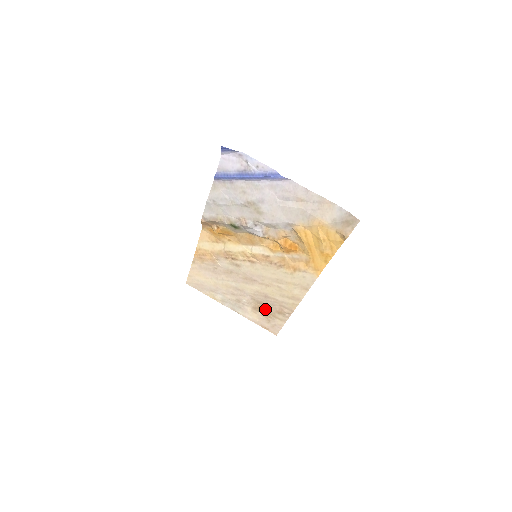
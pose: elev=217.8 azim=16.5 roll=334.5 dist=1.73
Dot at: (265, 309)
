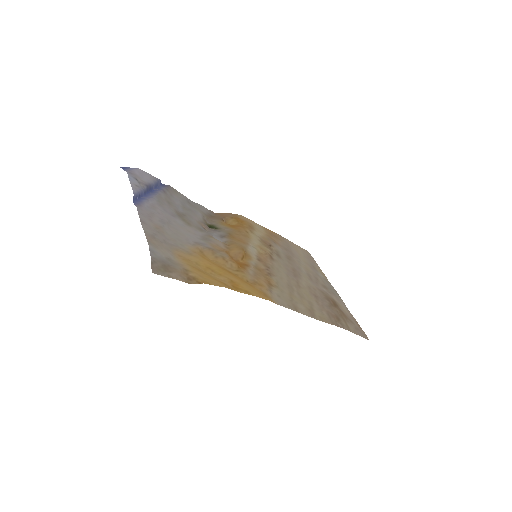
Dot at: (336, 307)
